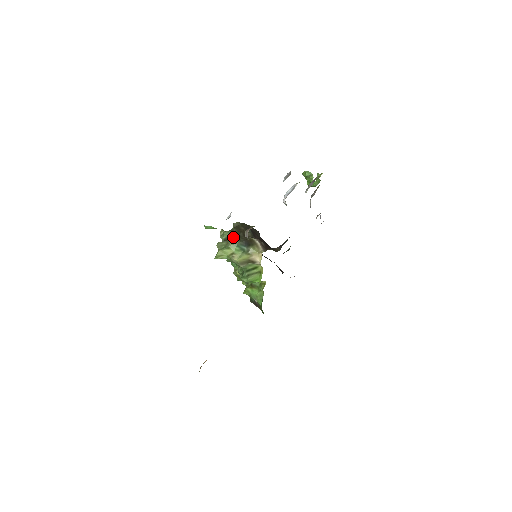
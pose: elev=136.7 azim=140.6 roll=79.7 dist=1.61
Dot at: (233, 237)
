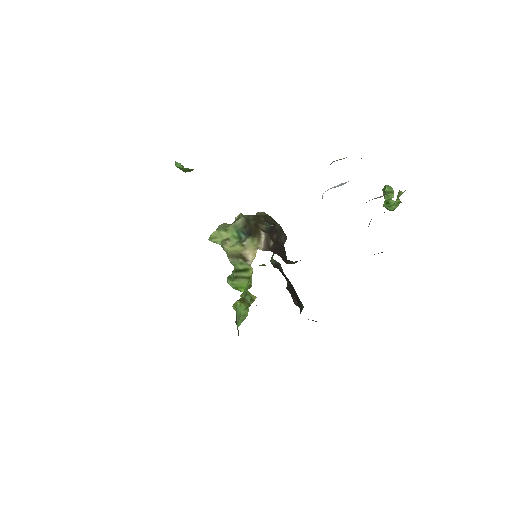
Dot at: (239, 219)
